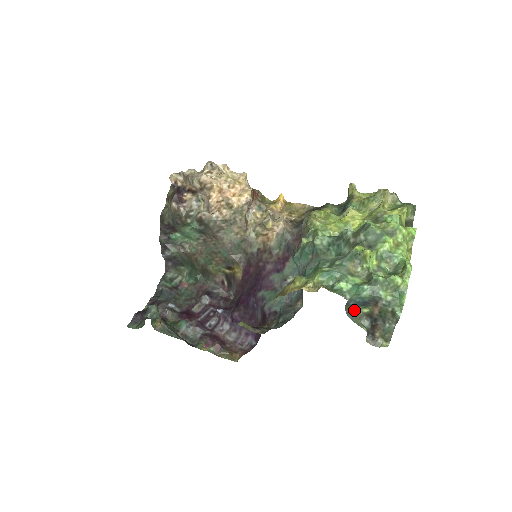
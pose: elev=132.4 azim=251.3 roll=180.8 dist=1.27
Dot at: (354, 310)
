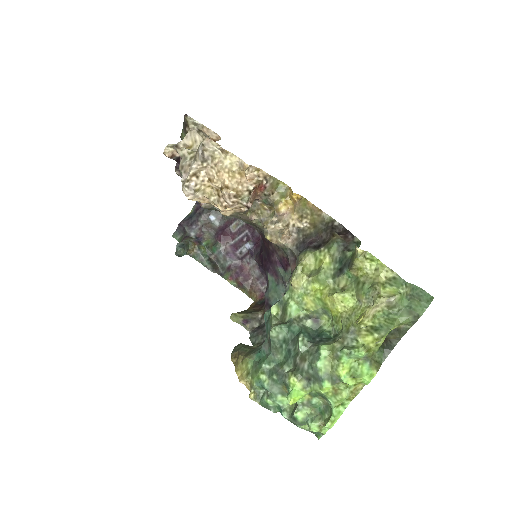
Dot at: occluded
